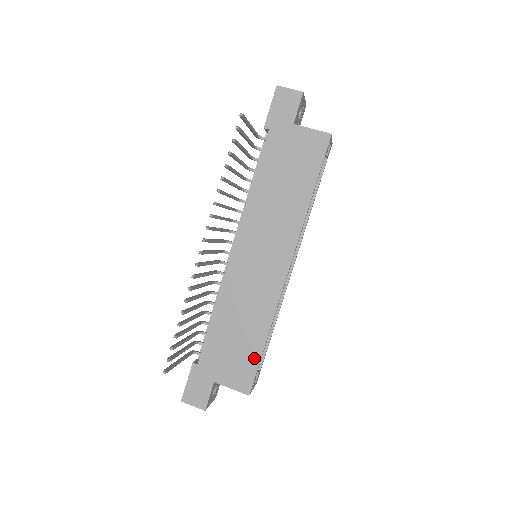
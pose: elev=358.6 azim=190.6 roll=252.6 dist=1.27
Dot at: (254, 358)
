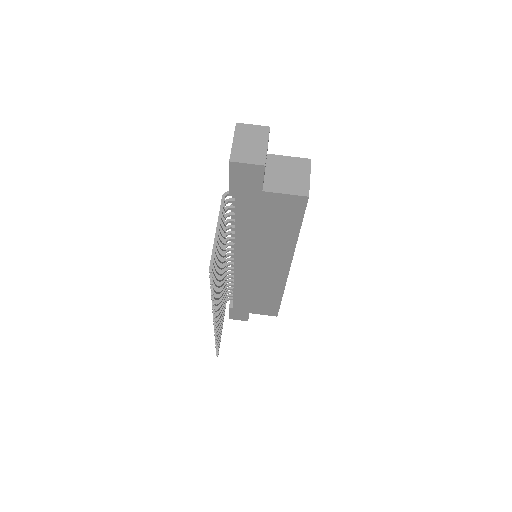
Dot at: (275, 305)
